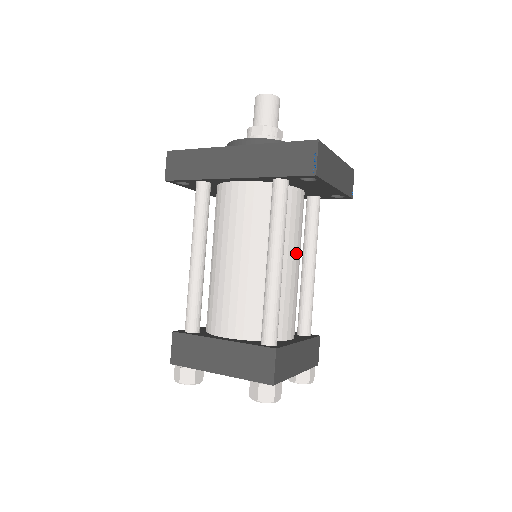
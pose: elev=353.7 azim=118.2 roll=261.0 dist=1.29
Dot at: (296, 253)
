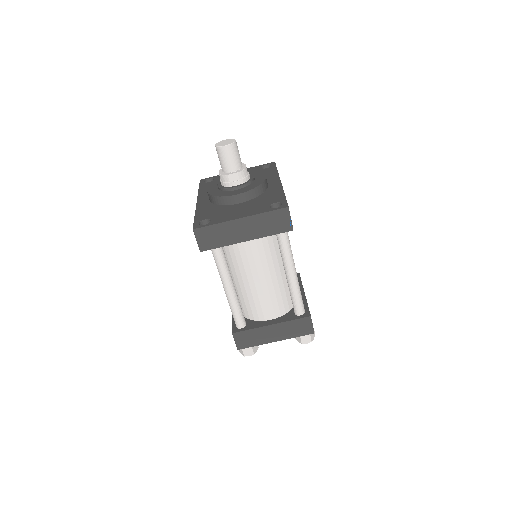
Dot at: (256, 270)
